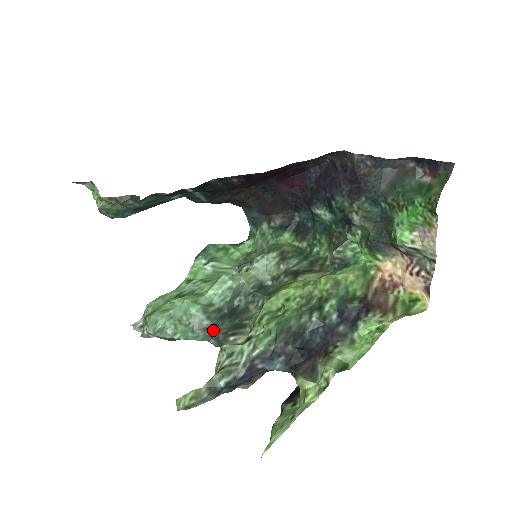
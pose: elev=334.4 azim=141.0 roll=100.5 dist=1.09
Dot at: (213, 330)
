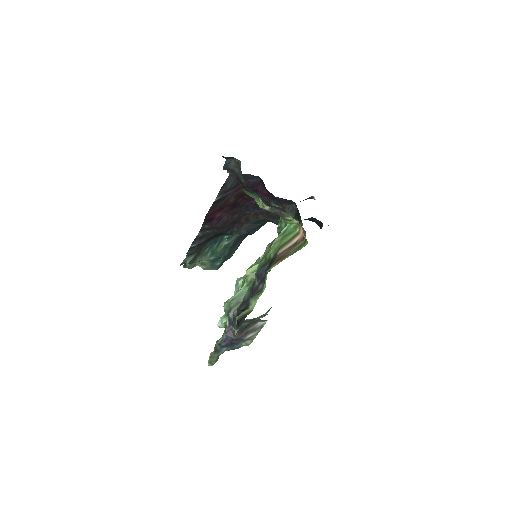
Dot at: occluded
